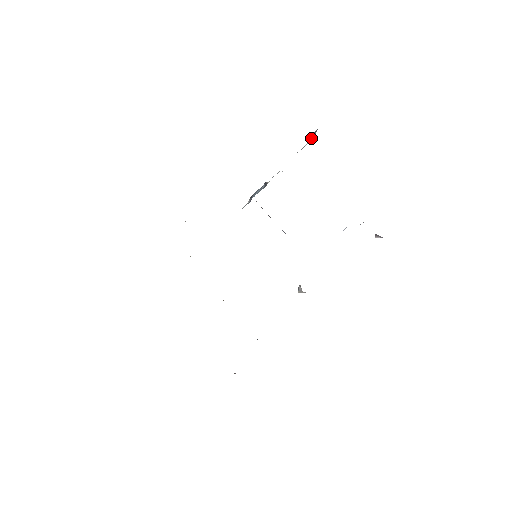
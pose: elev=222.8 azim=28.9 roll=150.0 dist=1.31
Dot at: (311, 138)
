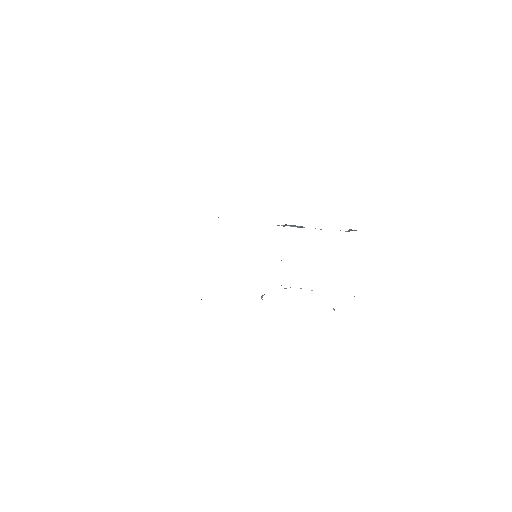
Dot at: occluded
